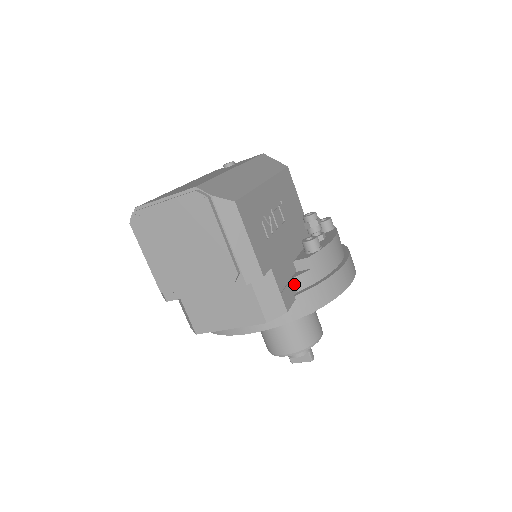
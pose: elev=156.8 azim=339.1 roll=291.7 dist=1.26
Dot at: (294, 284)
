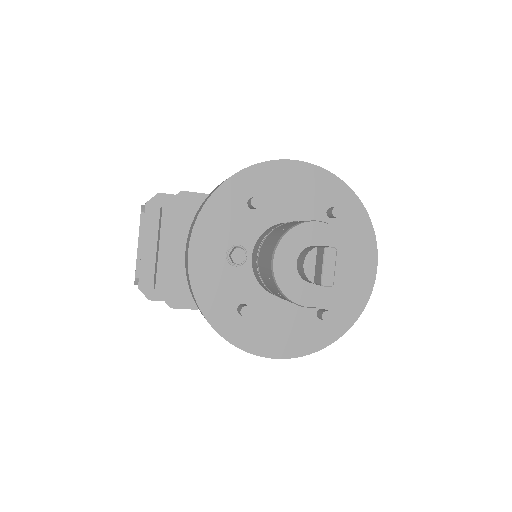
Dot at: occluded
